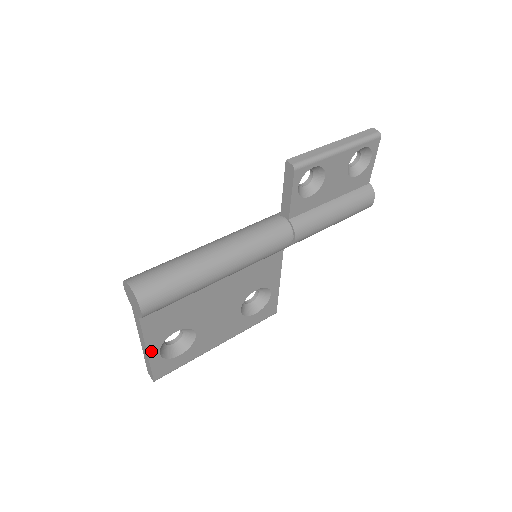
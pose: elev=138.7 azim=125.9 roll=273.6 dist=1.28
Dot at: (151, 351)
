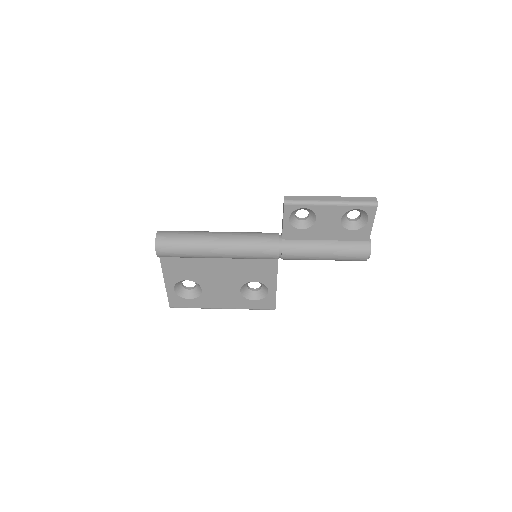
Dot at: (168, 284)
